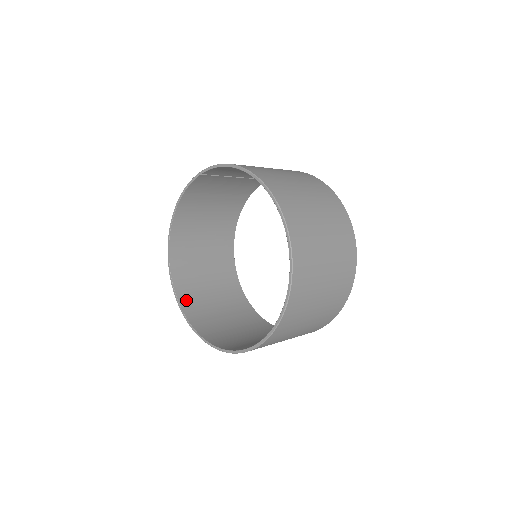
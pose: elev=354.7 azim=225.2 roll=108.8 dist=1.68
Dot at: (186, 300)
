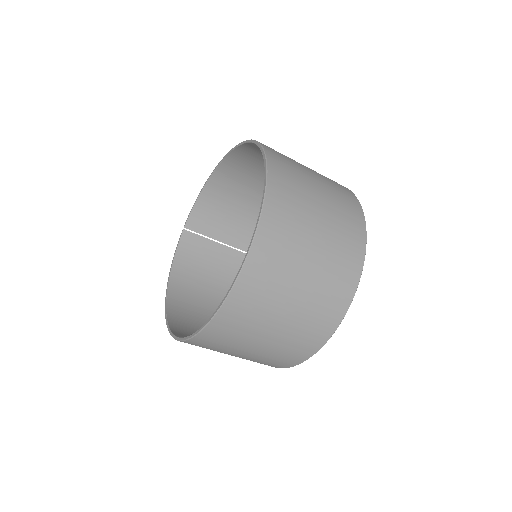
Dot at: occluded
